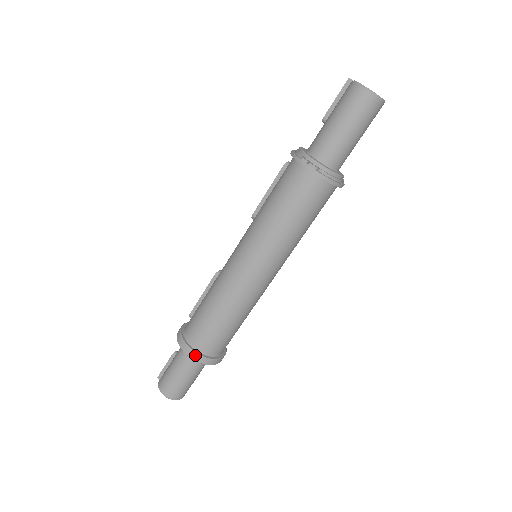
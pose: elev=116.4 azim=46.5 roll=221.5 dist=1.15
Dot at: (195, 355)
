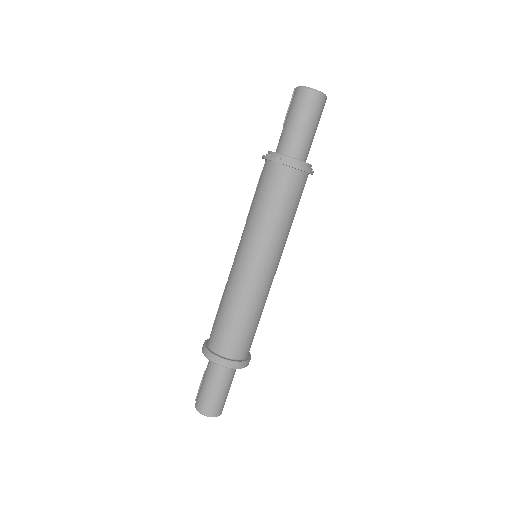
Dot at: (216, 358)
